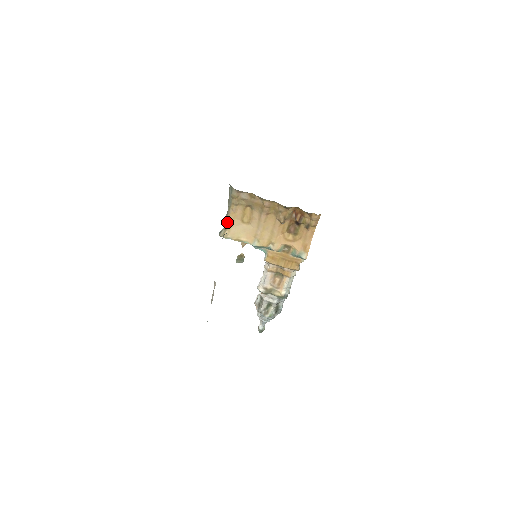
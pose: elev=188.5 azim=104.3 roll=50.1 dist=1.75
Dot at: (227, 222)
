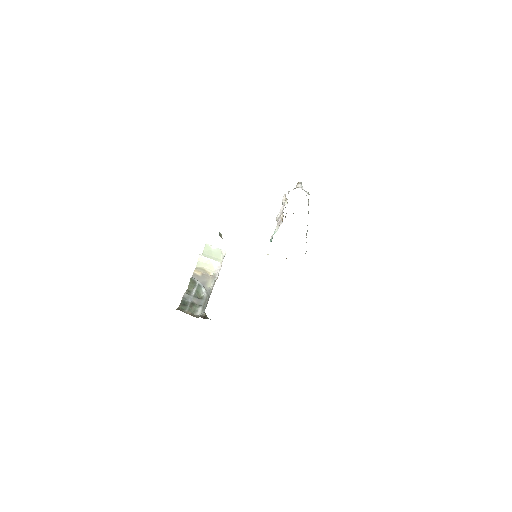
Dot at: occluded
